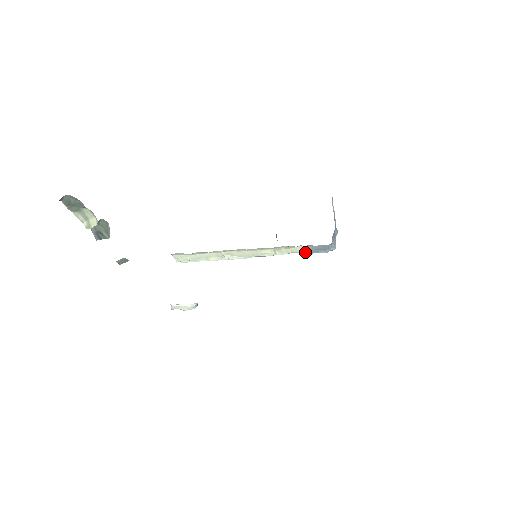
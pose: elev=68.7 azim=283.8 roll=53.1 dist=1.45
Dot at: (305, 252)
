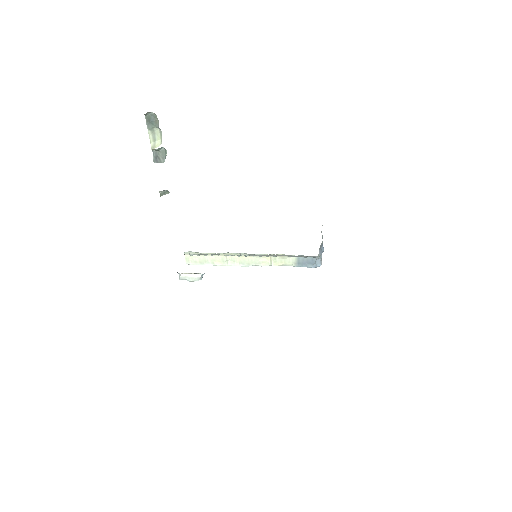
Dot at: (296, 265)
